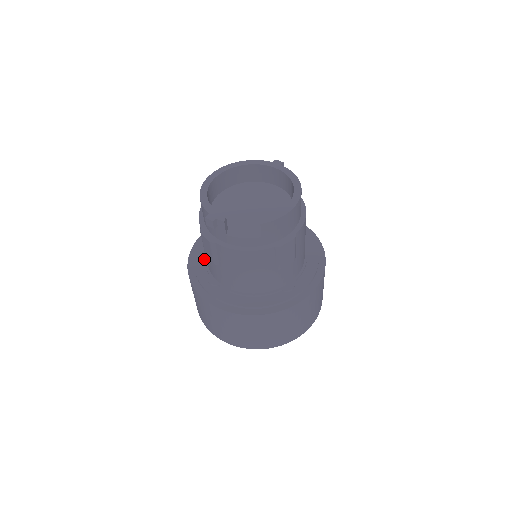
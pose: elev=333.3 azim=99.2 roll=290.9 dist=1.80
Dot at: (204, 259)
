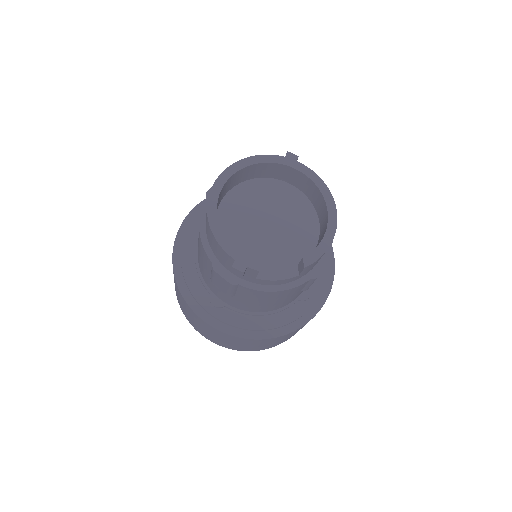
Dot at: (195, 271)
